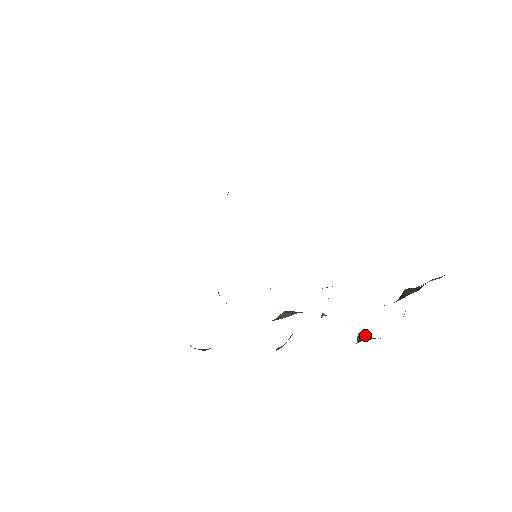
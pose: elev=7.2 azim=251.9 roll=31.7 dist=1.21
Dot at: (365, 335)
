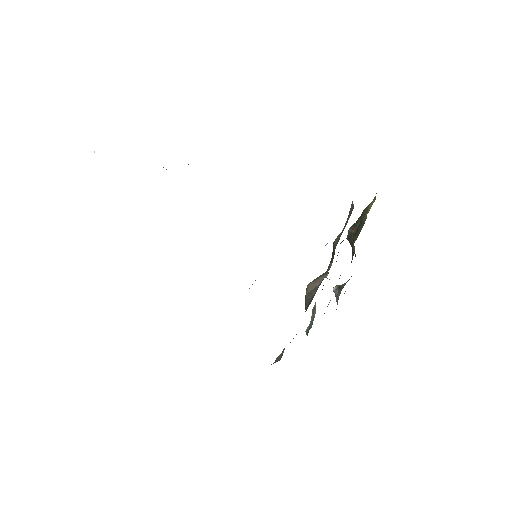
Dot at: (339, 285)
